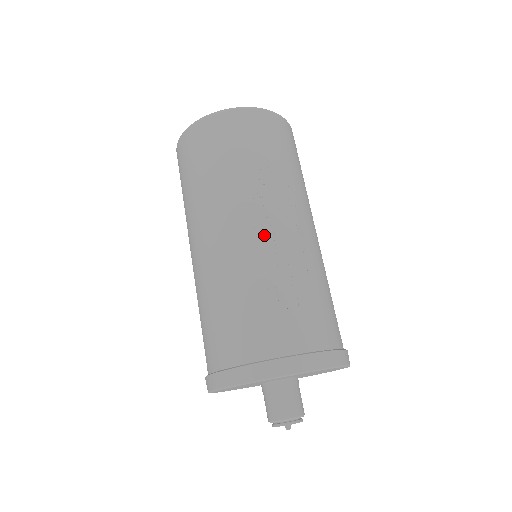
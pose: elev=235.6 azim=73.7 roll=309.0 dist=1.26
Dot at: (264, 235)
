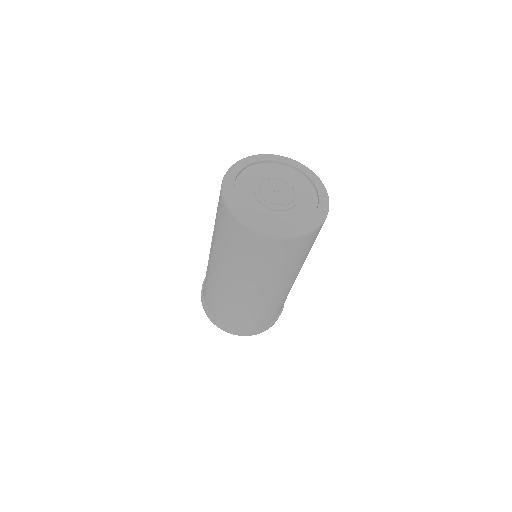
Dot at: (270, 296)
